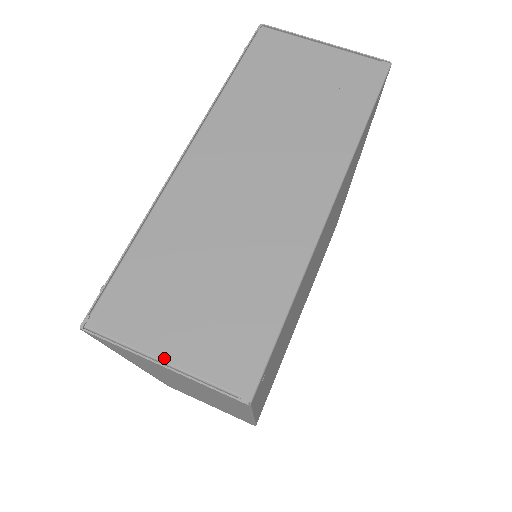
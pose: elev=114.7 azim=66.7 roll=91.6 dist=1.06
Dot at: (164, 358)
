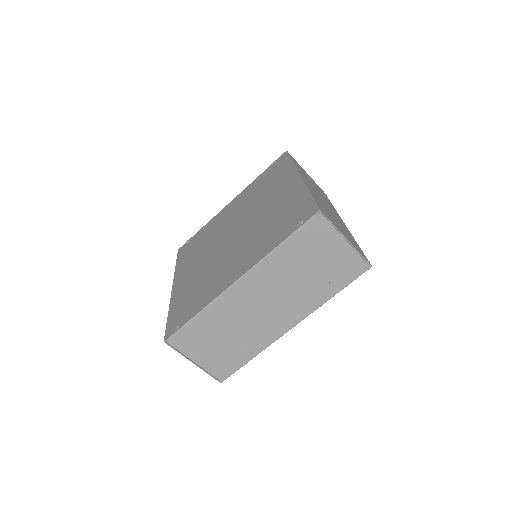
Dot at: (195, 362)
